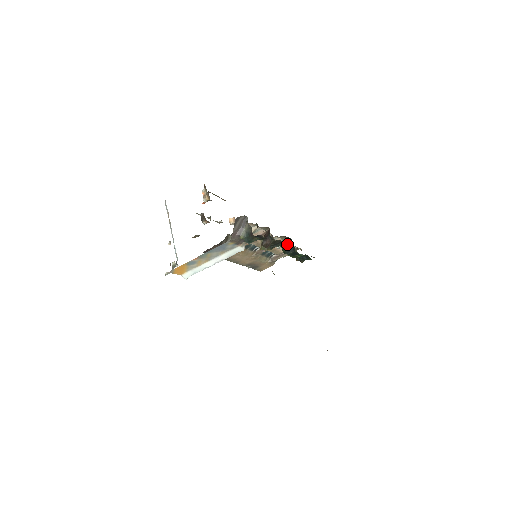
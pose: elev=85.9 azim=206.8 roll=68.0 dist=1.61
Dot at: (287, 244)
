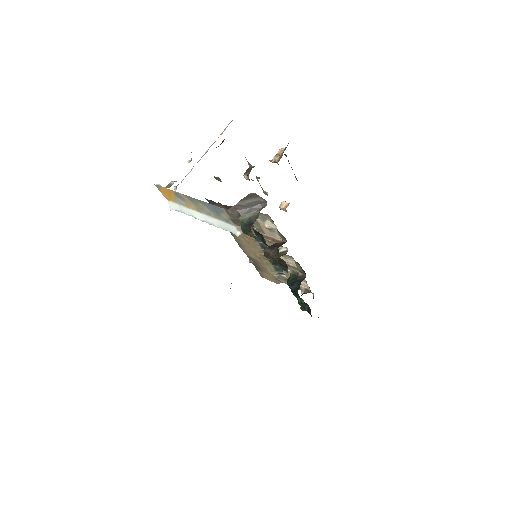
Dot at: (298, 276)
